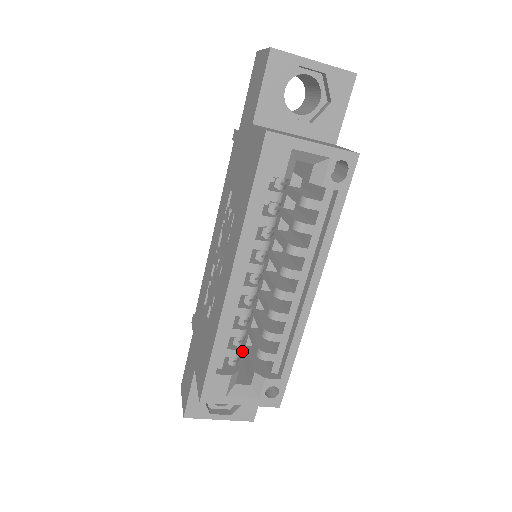
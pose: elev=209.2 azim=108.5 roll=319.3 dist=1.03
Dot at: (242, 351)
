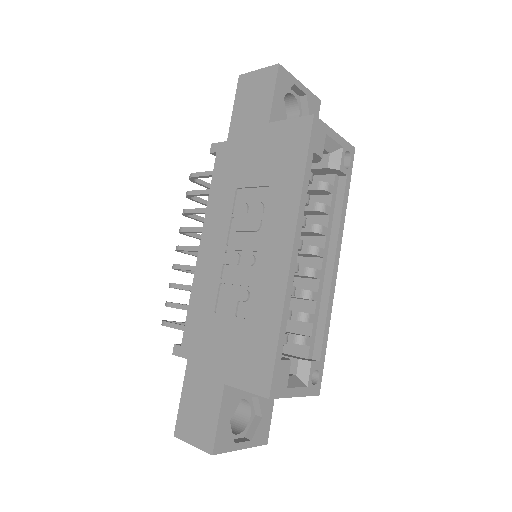
Dot at: occluded
